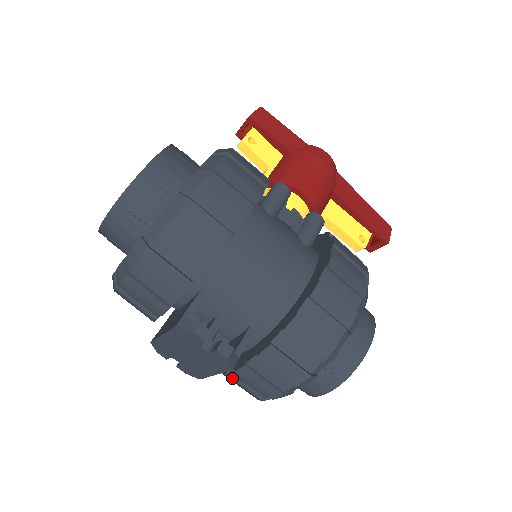
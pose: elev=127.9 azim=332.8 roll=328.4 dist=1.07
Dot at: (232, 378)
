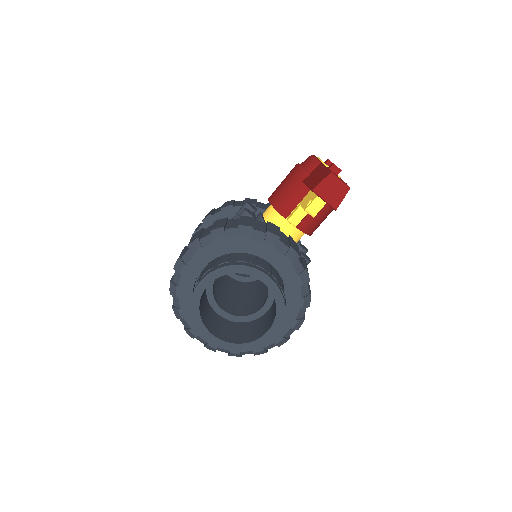
Dot at: occluded
